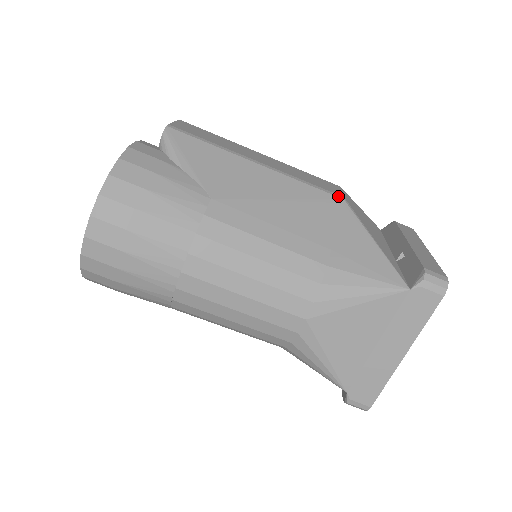
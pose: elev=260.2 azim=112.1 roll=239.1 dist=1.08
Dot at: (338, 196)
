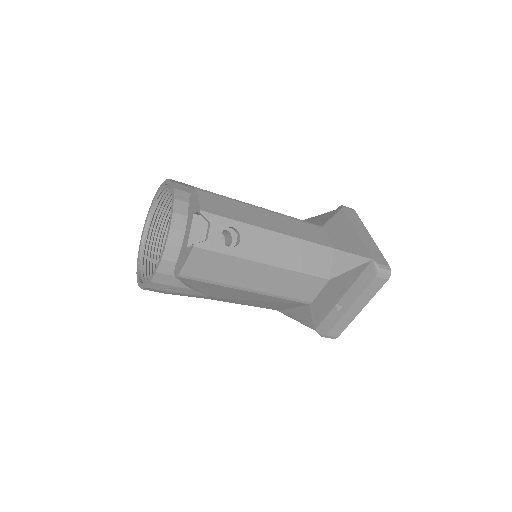
Dot at: (306, 303)
